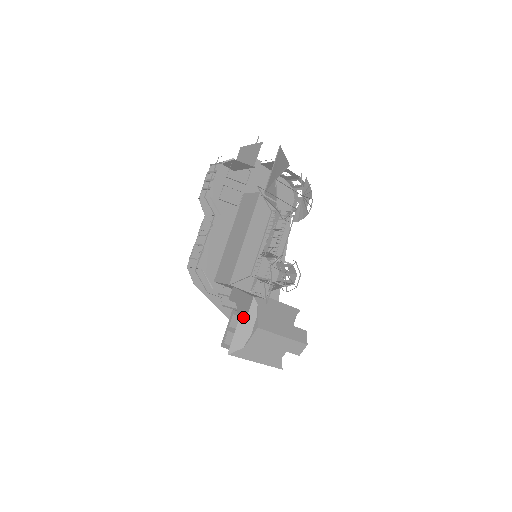
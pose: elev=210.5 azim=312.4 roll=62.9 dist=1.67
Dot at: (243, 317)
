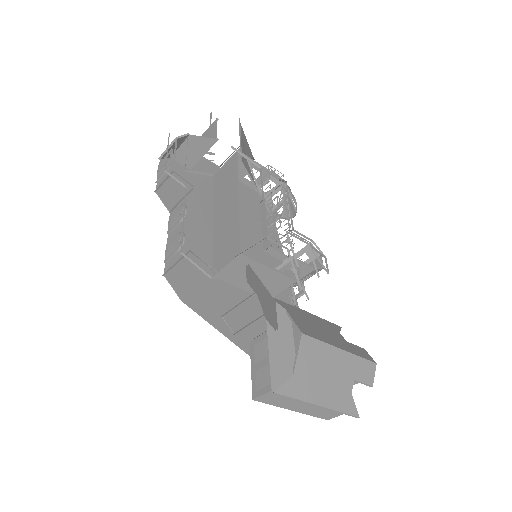
Dot at: (272, 331)
